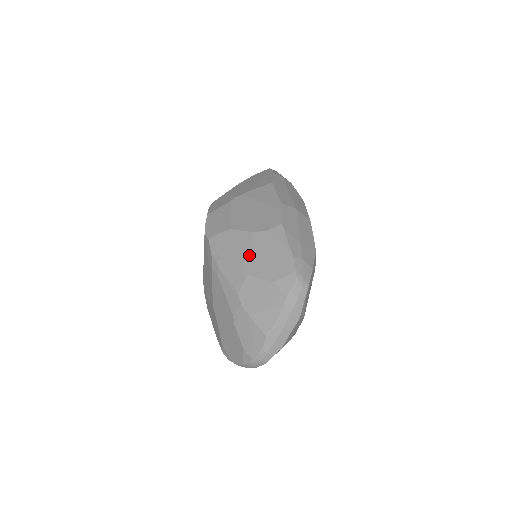
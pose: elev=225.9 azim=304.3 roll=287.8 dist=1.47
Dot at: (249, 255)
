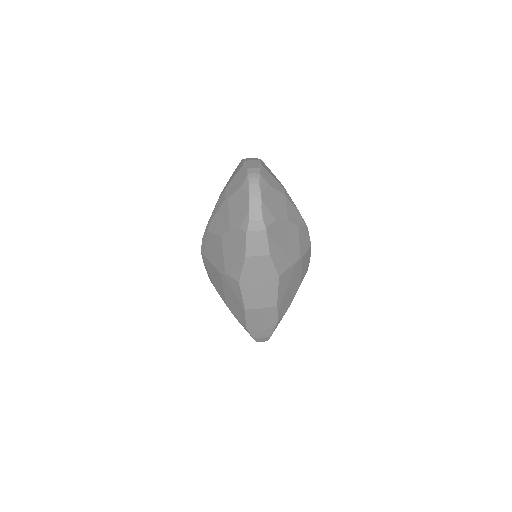
Dot at: occluded
